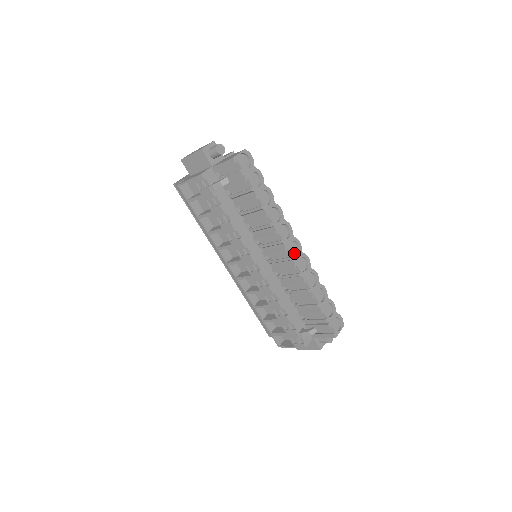
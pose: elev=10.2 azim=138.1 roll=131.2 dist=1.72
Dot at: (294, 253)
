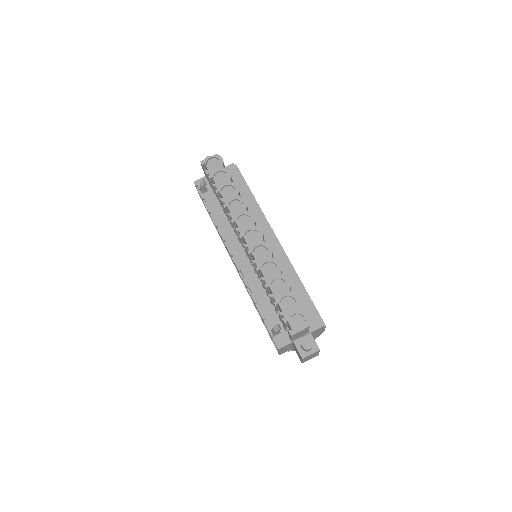
Dot at: (254, 242)
